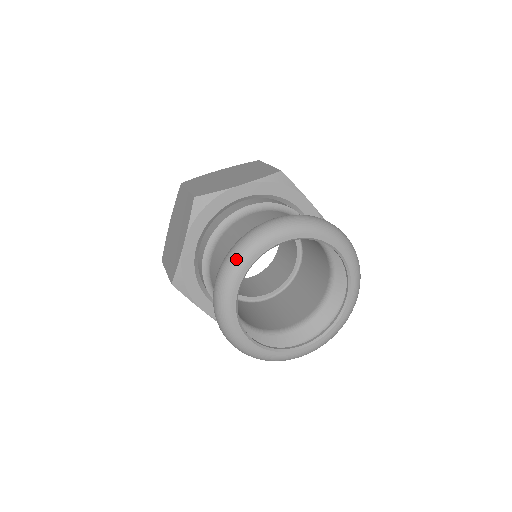
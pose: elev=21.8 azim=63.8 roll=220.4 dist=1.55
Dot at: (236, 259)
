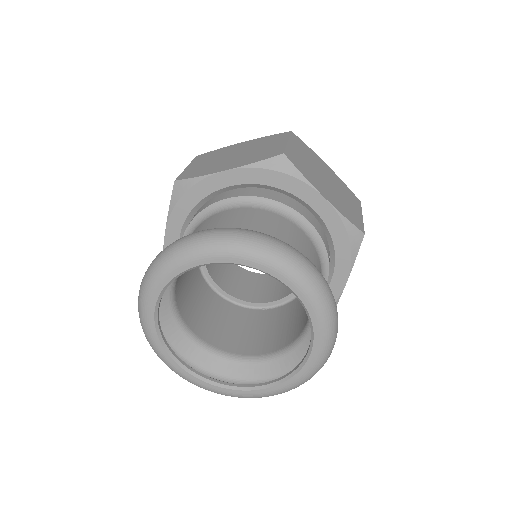
Dot at: (238, 243)
